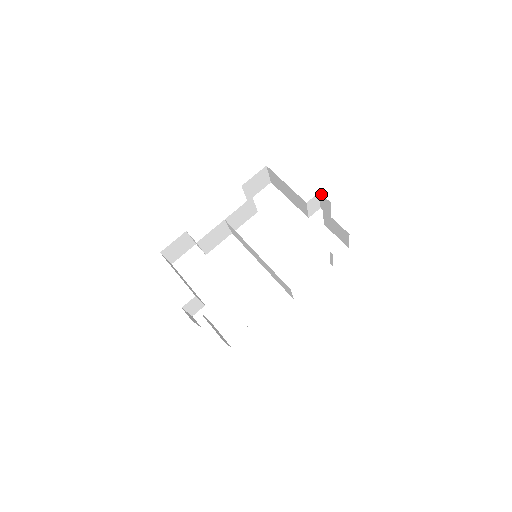
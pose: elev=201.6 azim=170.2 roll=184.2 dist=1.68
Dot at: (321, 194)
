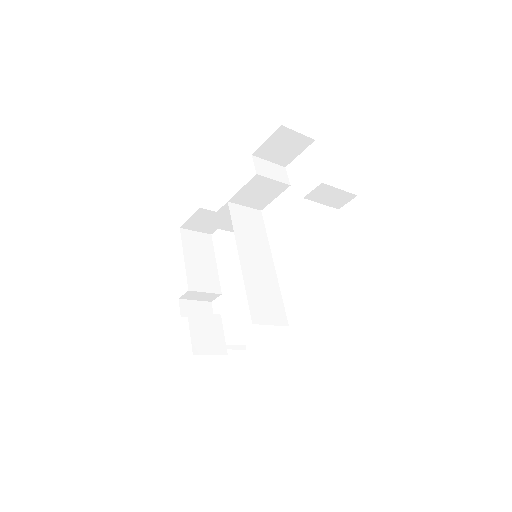
Dot at: (324, 186)
